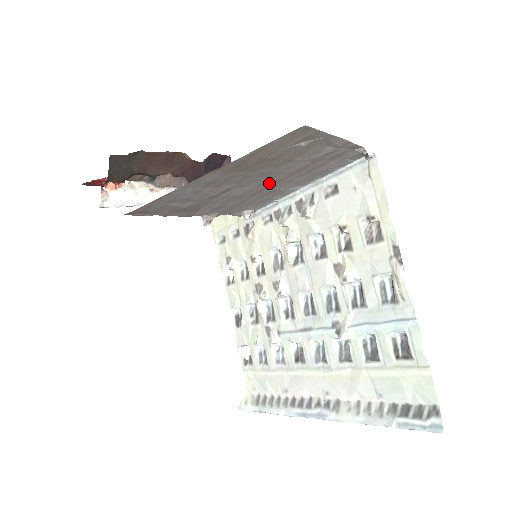
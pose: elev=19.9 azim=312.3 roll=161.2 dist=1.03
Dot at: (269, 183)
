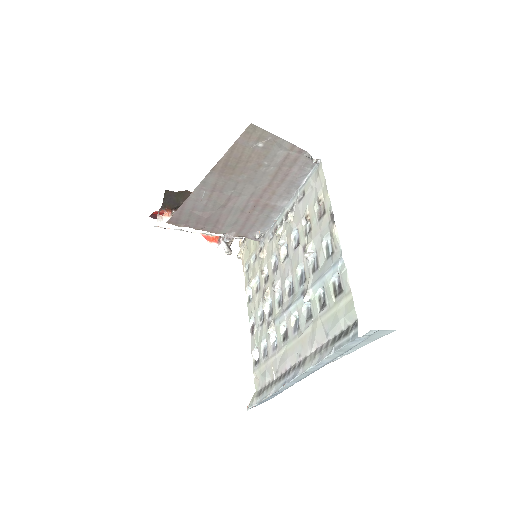
Dot at: (259, 194)
